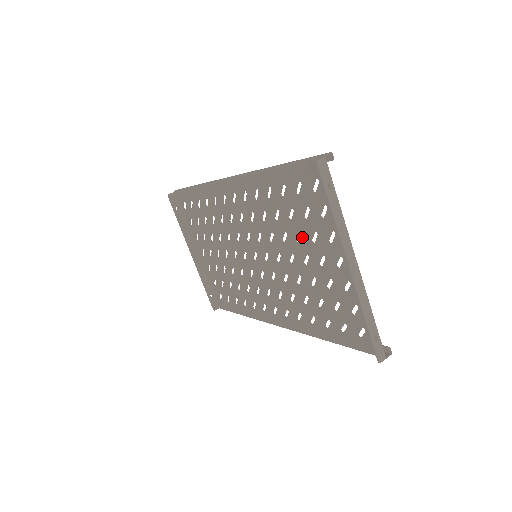
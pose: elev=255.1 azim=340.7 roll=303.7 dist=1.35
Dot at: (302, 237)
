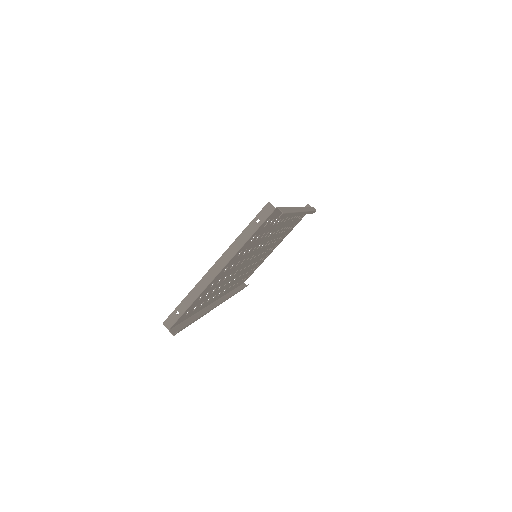
Dot at: occluded
